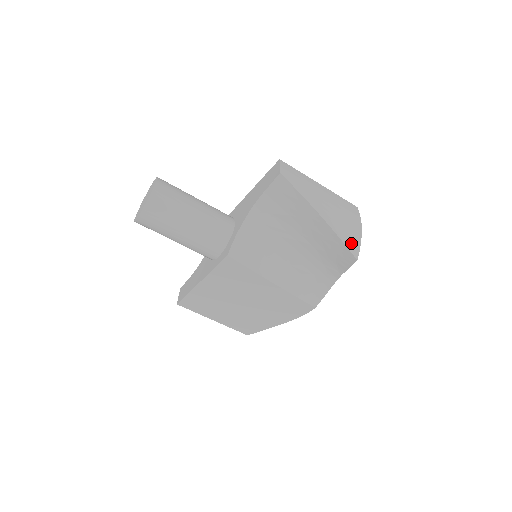
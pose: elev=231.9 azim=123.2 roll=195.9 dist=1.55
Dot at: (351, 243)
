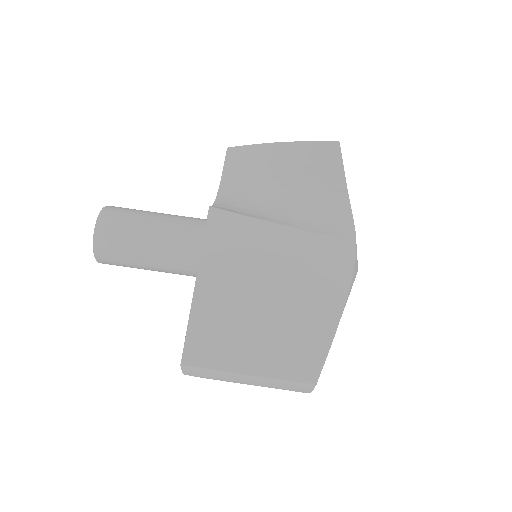
Dot at: occluded
